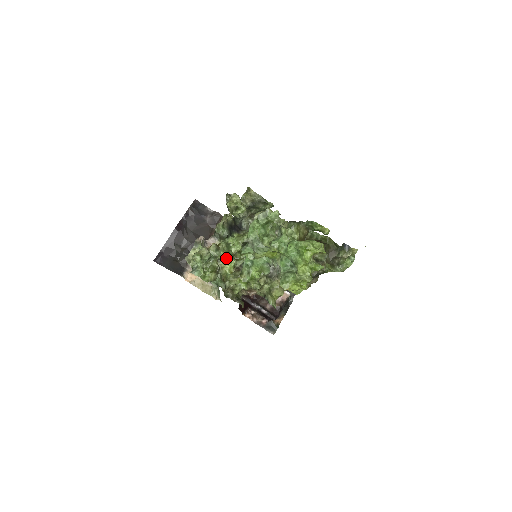
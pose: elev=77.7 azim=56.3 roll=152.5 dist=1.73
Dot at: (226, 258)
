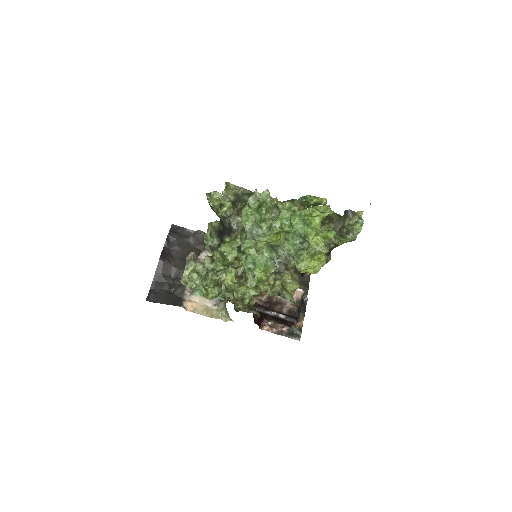
Dot at: (225, 268)
